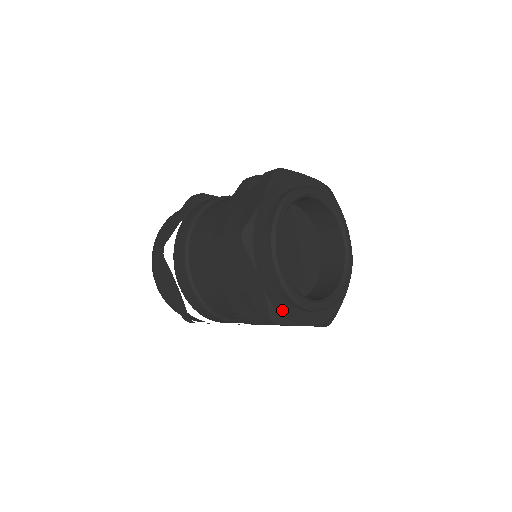
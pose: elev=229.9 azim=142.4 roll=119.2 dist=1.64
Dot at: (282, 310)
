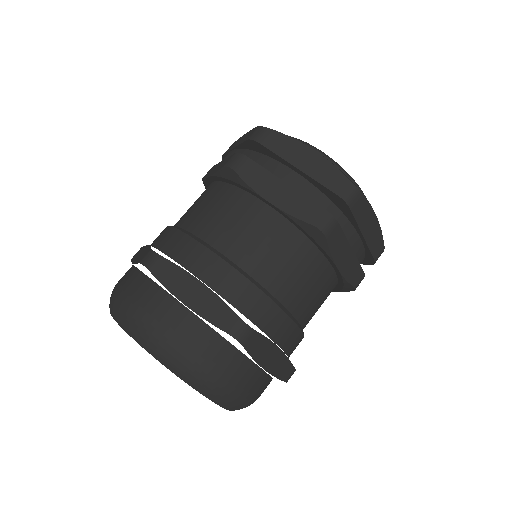
Dot at: occluded
